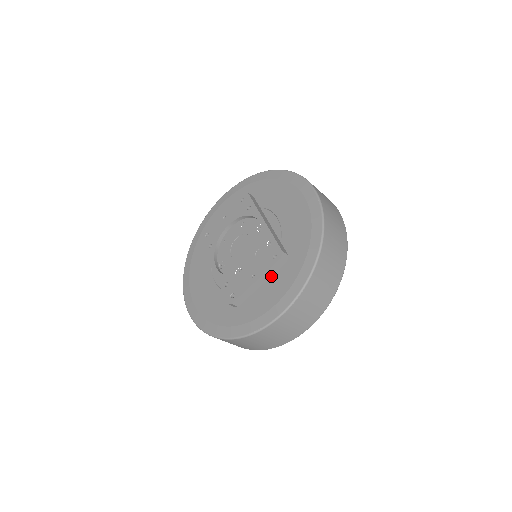
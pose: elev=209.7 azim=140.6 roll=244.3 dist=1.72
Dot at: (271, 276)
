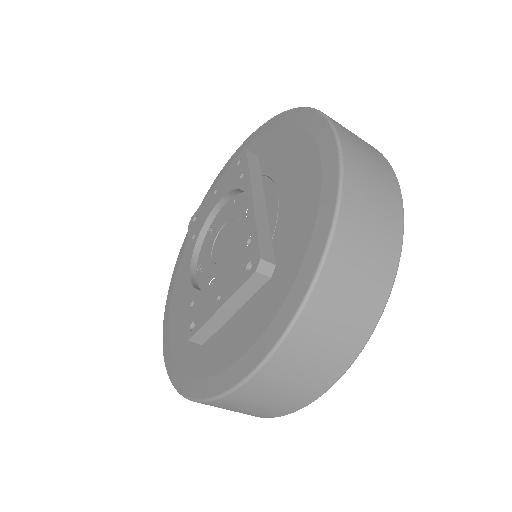
Dot at: (248, 300)
